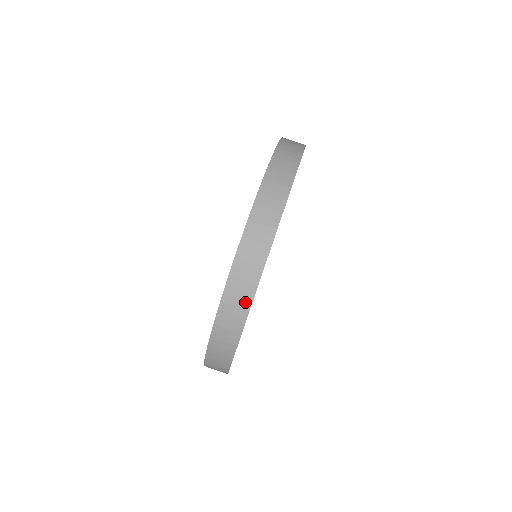
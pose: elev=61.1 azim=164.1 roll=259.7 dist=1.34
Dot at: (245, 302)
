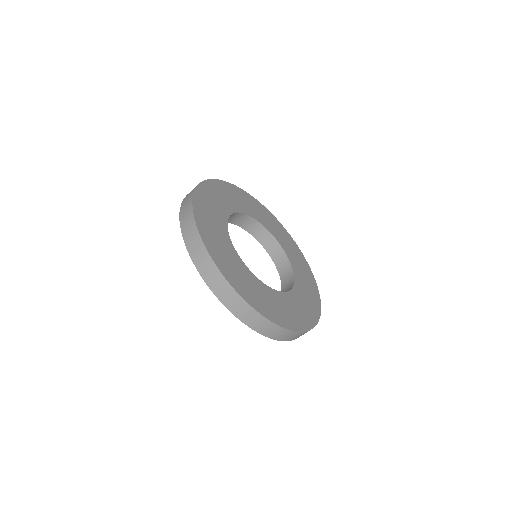
Dot at: (201, 247)
